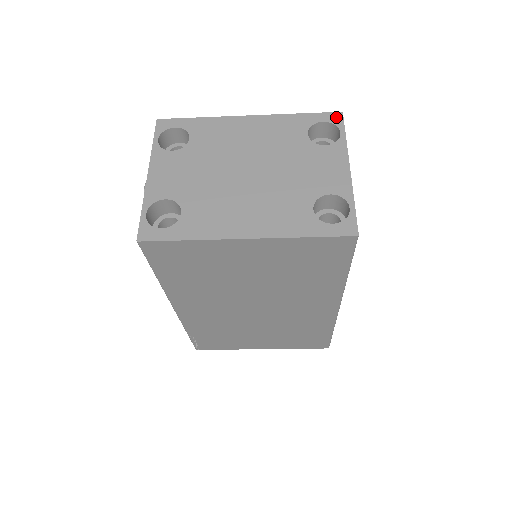
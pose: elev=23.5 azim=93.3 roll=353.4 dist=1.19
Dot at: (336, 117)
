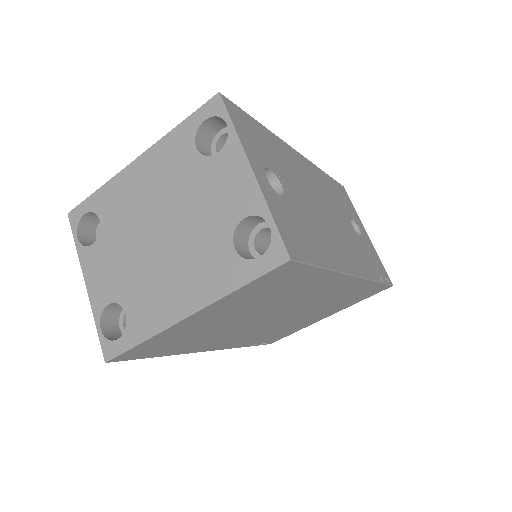
Dot at: (215, 105)
